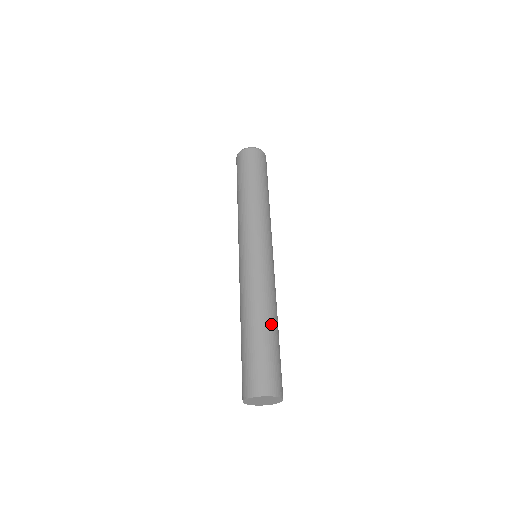
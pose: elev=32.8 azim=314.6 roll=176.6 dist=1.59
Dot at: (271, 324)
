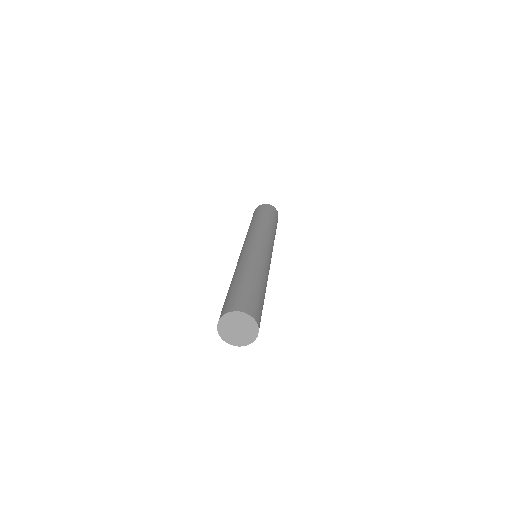
Dot at: (244, 275)
